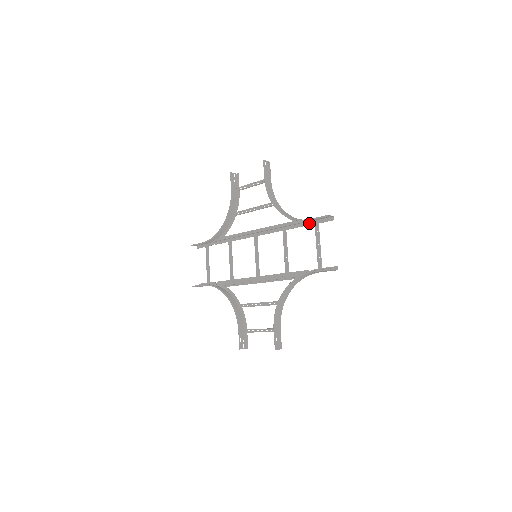
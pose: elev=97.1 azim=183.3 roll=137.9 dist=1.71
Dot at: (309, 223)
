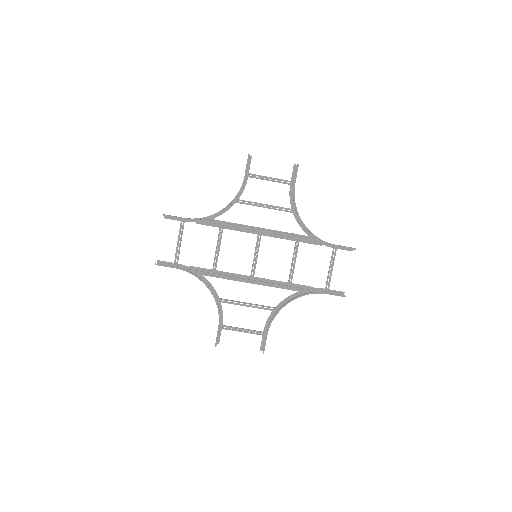
Dot at: (326, 245)
